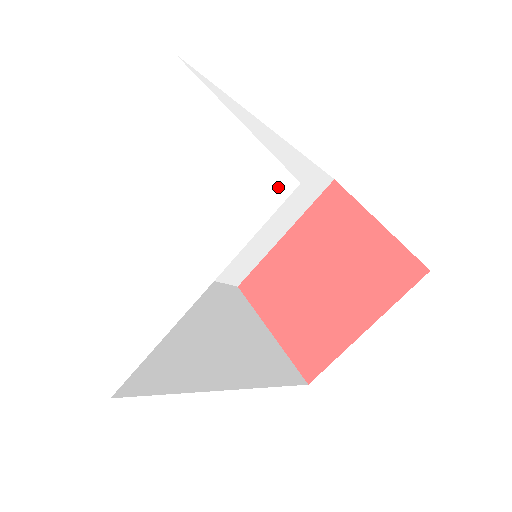
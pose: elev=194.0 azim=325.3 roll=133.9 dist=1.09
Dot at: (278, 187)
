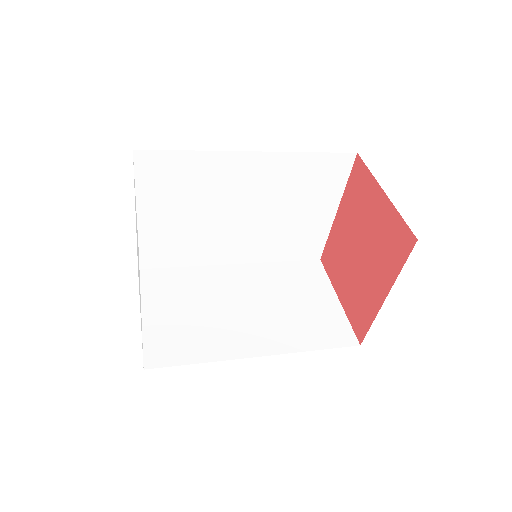
Dot at: occluded
